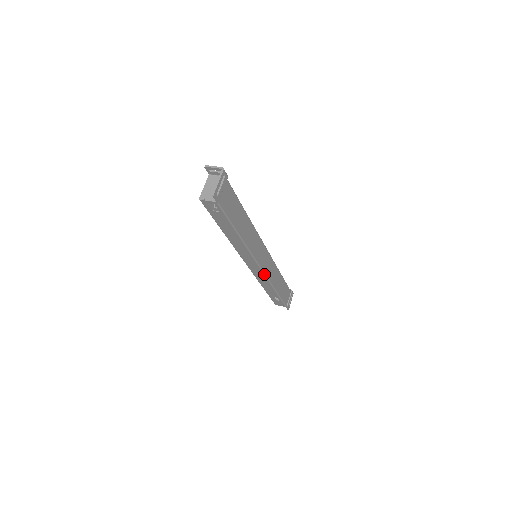
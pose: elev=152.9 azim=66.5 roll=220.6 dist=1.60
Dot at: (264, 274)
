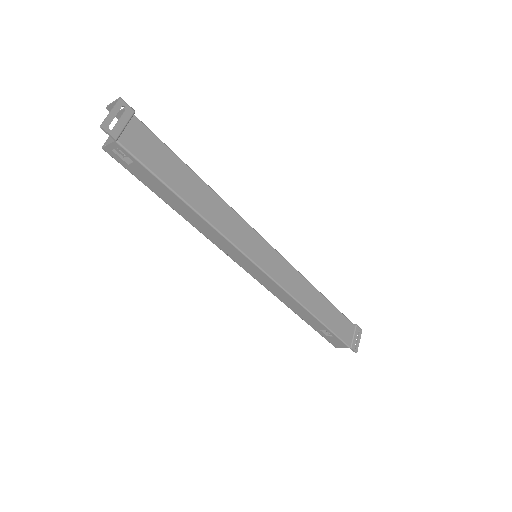
Dot at: (274, 281)
